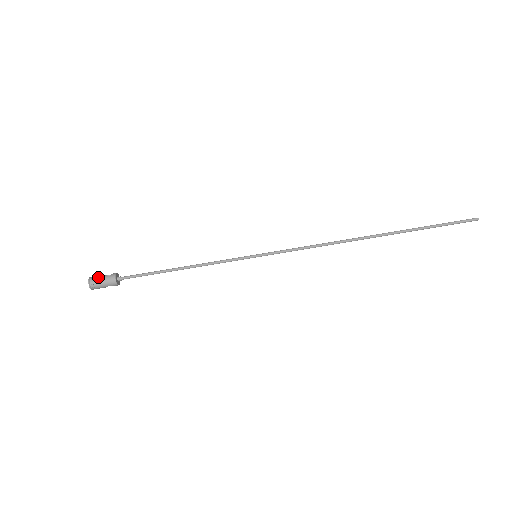
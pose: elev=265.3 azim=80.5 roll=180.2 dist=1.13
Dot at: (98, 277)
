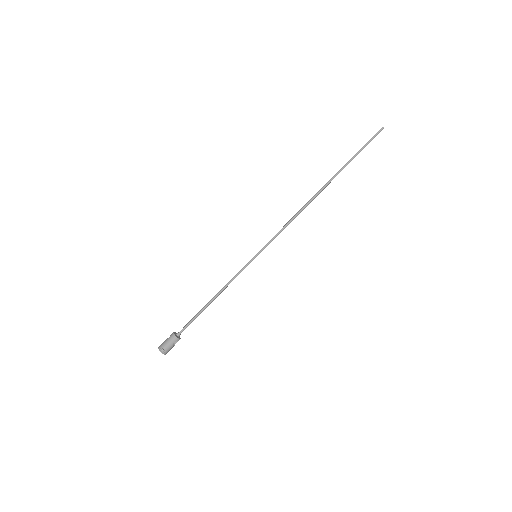
Dot at: (163, 342)
